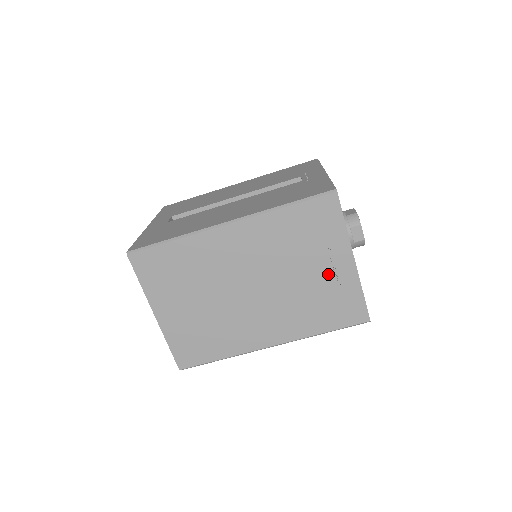
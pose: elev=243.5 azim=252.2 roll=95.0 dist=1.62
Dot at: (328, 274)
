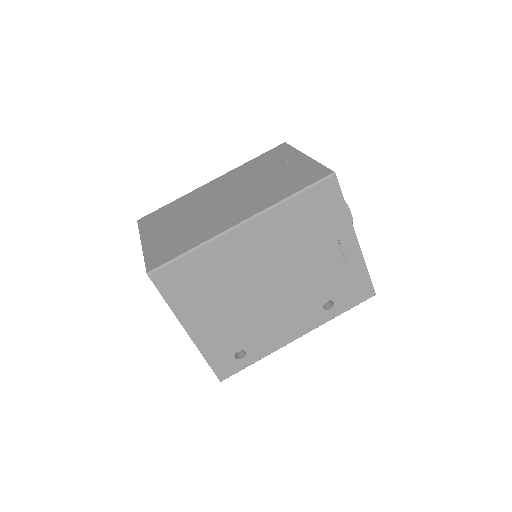
Dot at: (287, 169)
